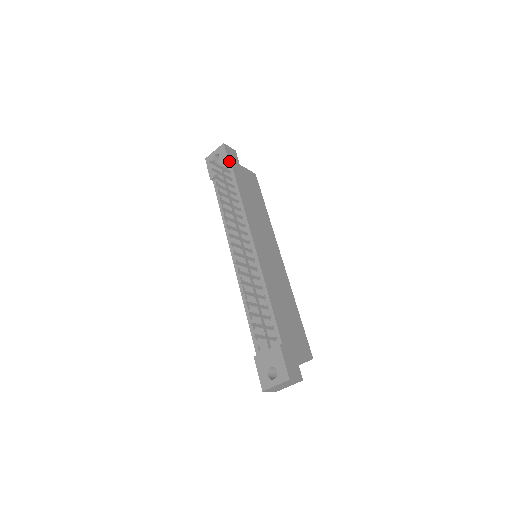
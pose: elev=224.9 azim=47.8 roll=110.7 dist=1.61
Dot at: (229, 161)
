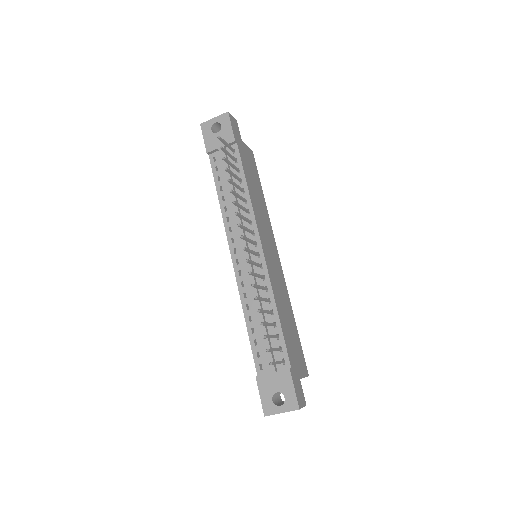
Dot at: (234, 137)
